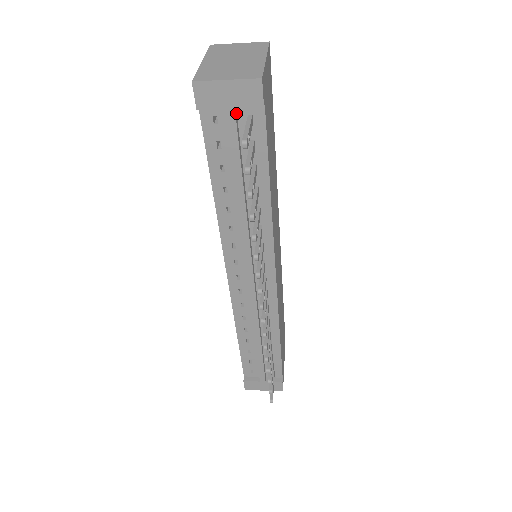
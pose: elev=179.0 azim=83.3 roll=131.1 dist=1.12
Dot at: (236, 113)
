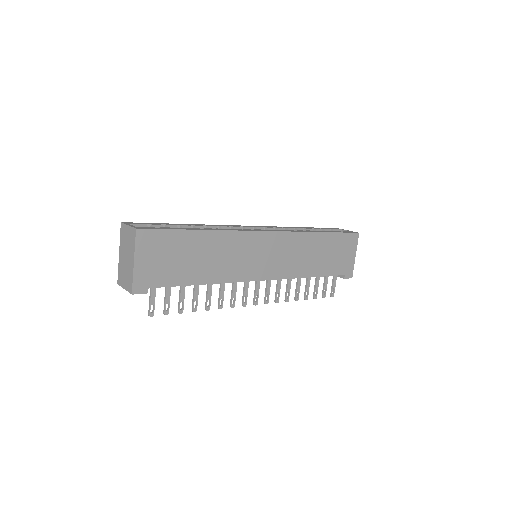
Dot at: occluded
